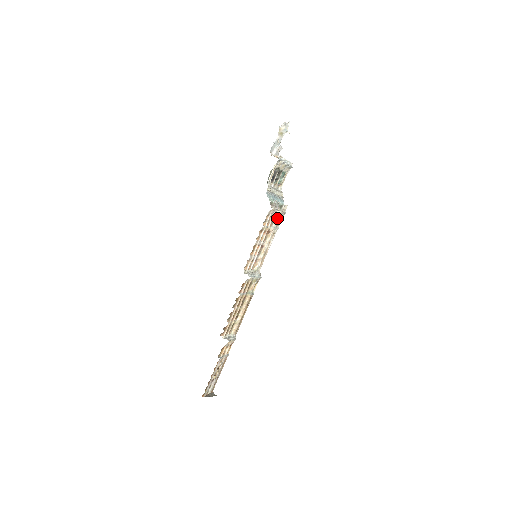
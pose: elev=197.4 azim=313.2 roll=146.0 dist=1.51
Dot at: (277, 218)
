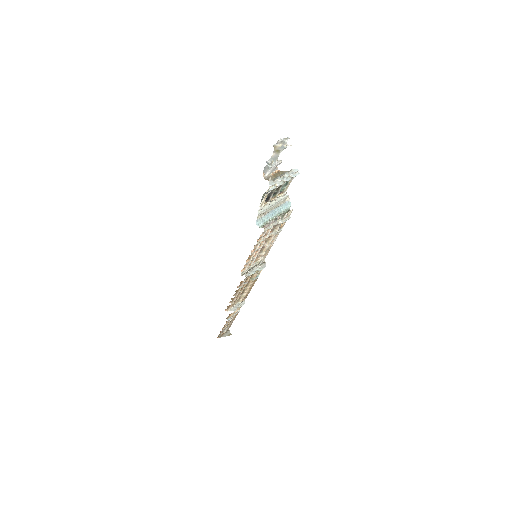
Dot at: (278, 226)
